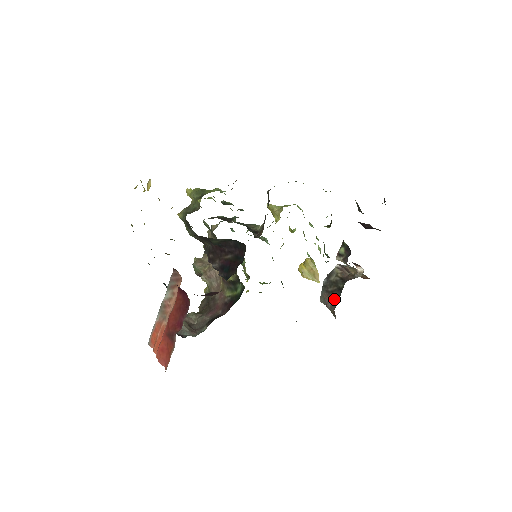
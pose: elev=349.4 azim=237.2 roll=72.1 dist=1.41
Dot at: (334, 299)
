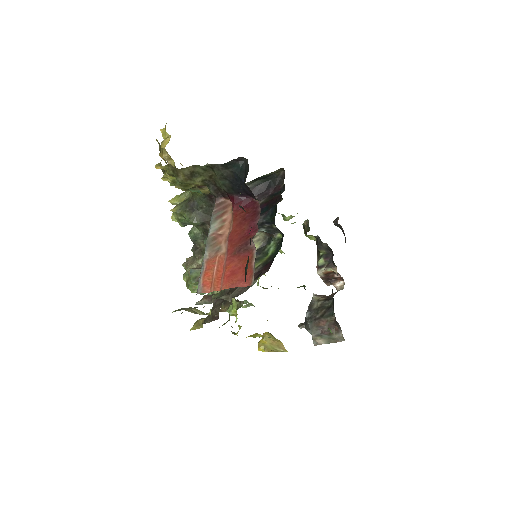
Dot at: (328, 320)
